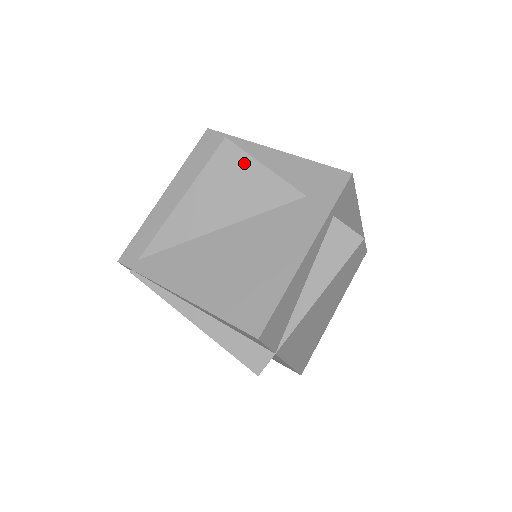
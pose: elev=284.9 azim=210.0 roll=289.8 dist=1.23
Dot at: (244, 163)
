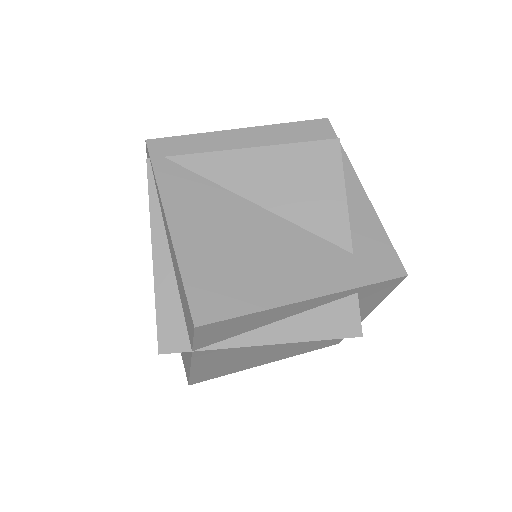
Dot at: (332, 174)
